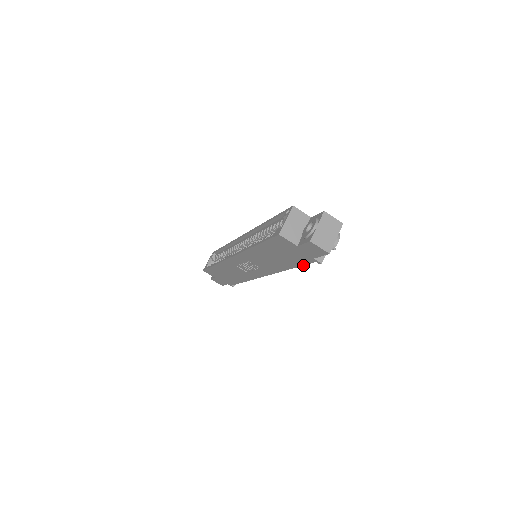
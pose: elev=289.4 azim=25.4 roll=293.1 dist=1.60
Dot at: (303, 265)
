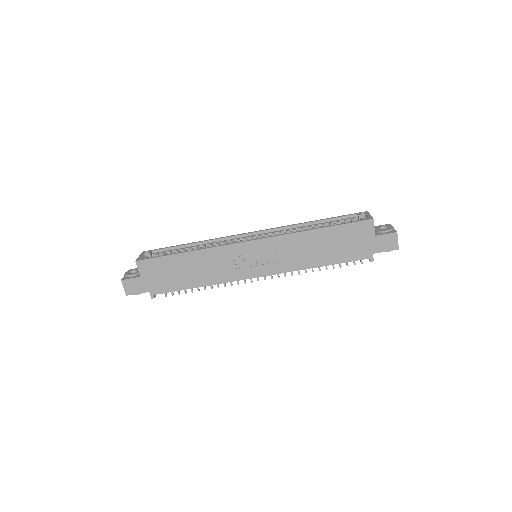
Dot at: occluded
